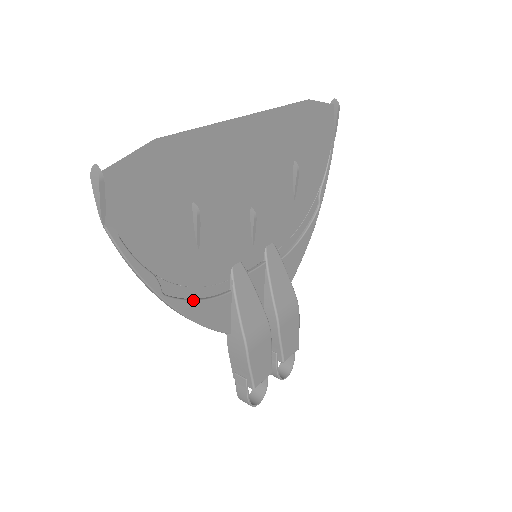
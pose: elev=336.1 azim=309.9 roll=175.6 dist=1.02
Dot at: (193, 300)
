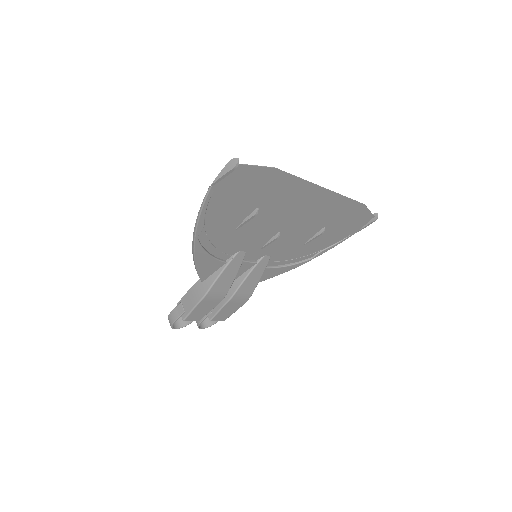
Dot at: (206, 251)
